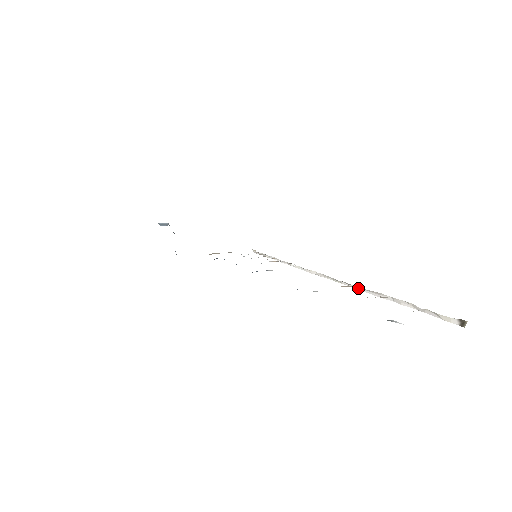
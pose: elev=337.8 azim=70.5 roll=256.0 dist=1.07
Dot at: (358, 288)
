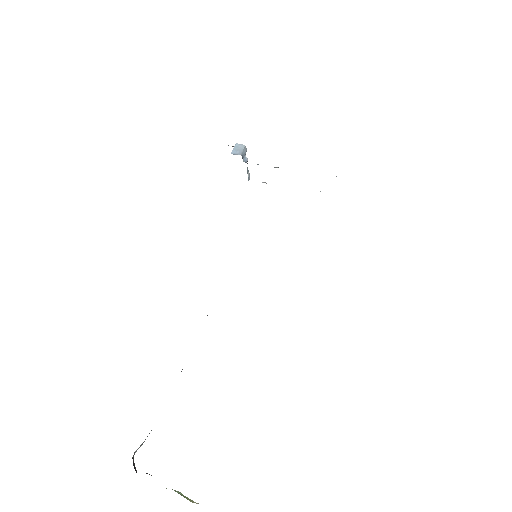
Dot at: occluded
